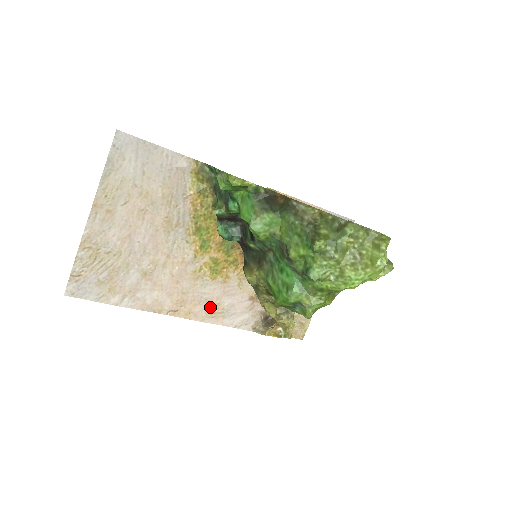
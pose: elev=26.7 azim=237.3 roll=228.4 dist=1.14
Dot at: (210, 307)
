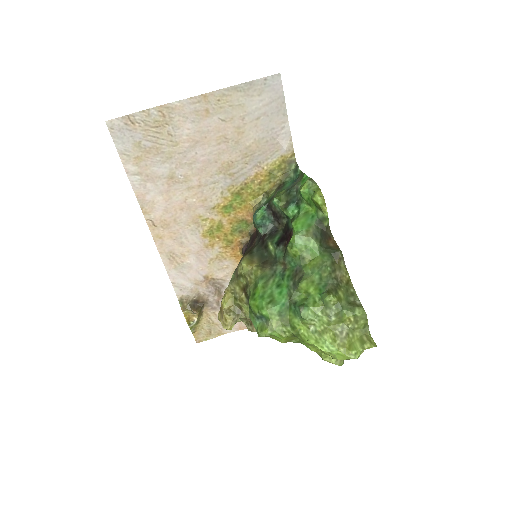
Dot at: (177, 250)
